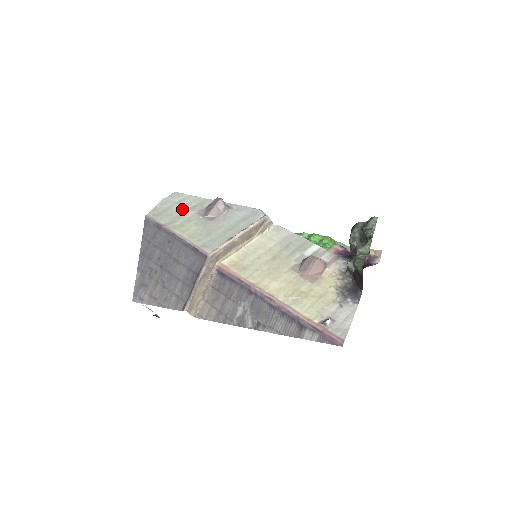
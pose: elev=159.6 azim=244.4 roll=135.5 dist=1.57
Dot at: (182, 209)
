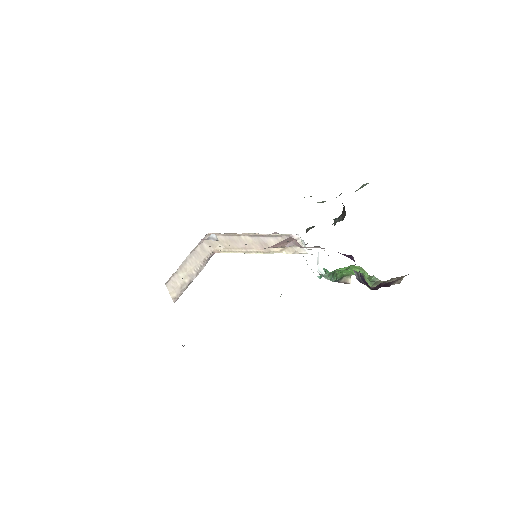
Dot at: occluded
